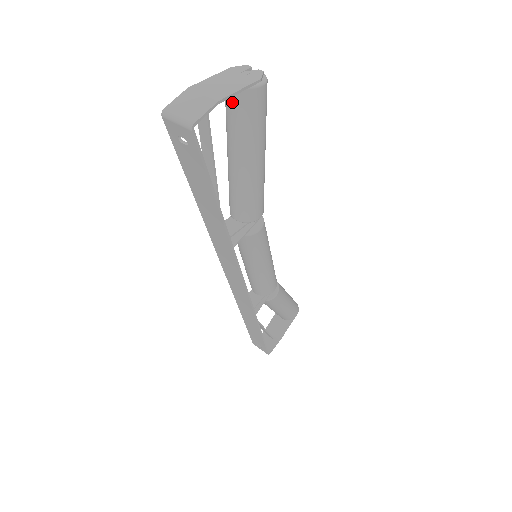
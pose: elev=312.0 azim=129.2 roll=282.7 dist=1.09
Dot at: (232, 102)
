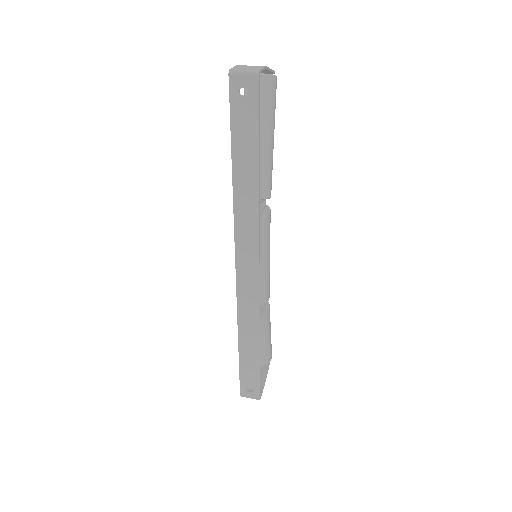
Dot at: occluded
